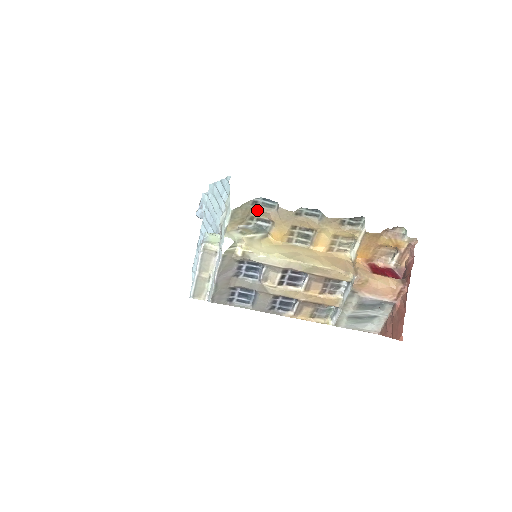
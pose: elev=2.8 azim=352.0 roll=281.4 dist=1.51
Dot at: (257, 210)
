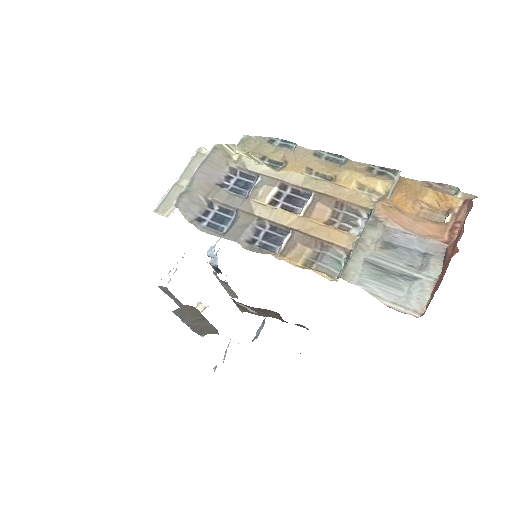
Dot at: (272, 151)
